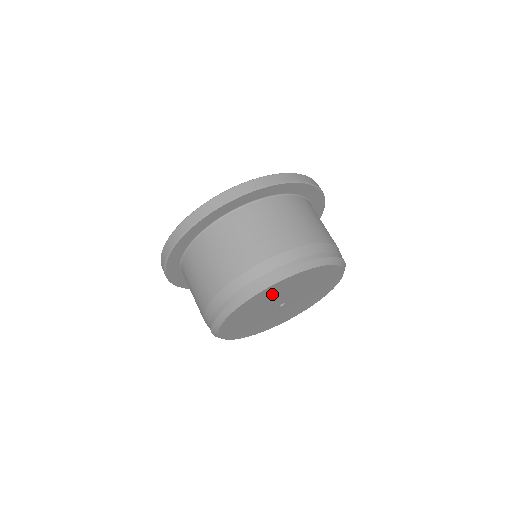
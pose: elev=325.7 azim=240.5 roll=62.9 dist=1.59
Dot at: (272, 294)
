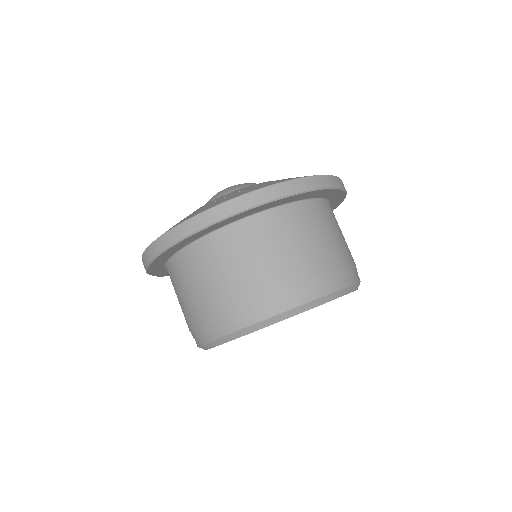
Dot at: occluded
